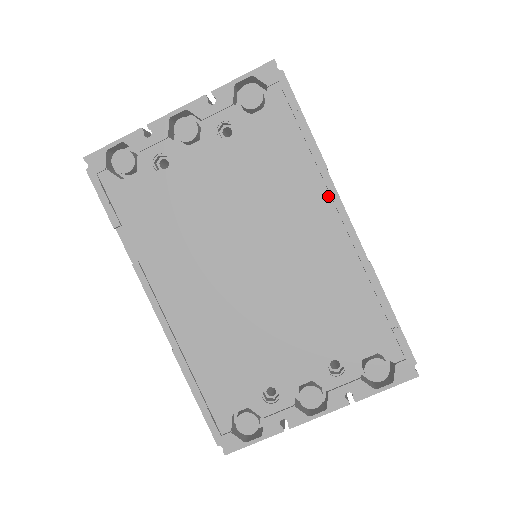
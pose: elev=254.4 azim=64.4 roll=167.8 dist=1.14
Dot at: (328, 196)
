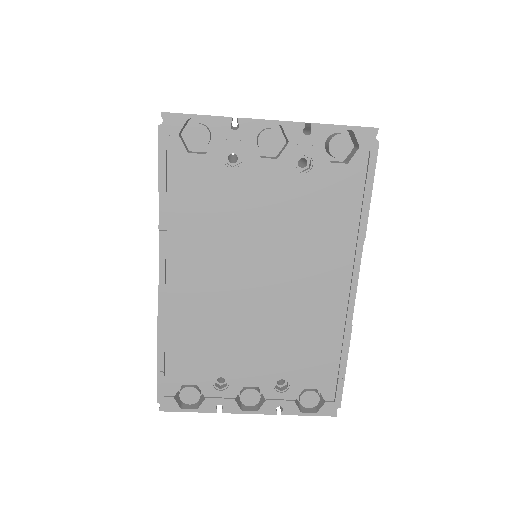
Dot at: (352, 261)
